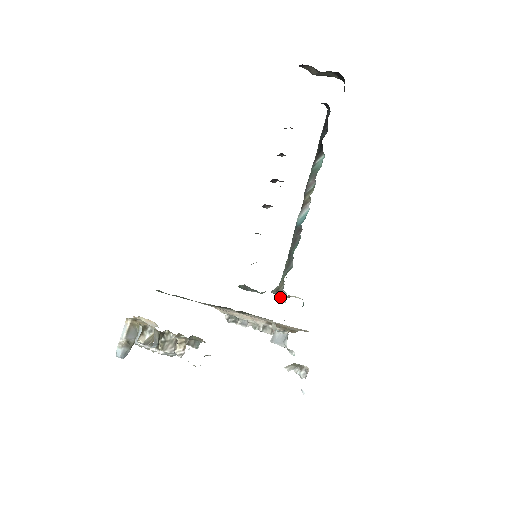
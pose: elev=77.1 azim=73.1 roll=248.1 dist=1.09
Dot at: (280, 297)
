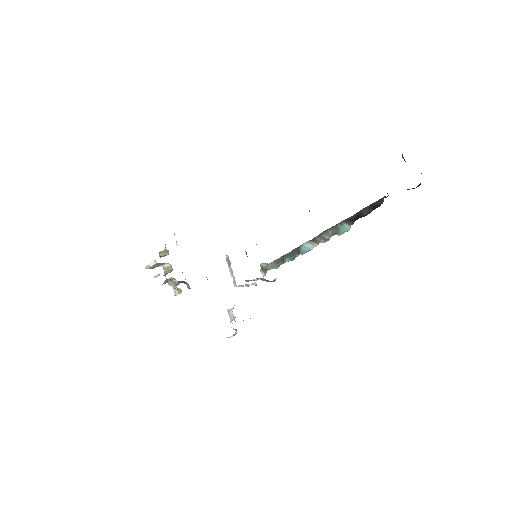
Dot at: (262, 271)
